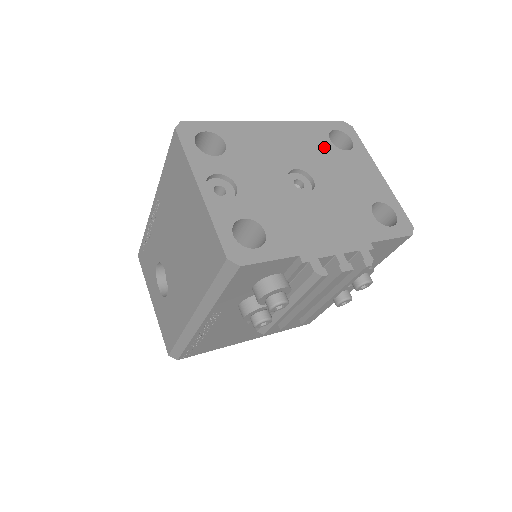
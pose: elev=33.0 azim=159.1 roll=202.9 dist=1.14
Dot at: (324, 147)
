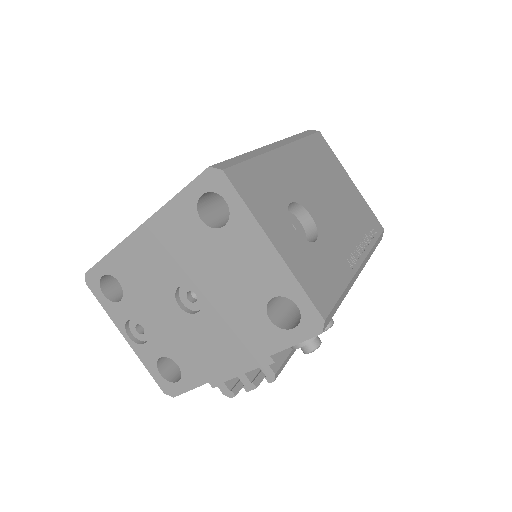
Dot at: (197, 237)
